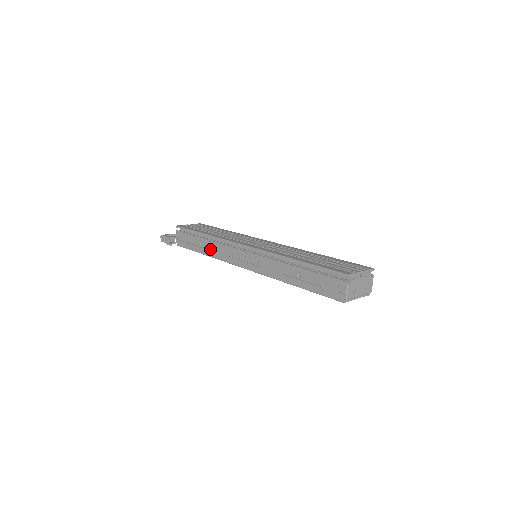
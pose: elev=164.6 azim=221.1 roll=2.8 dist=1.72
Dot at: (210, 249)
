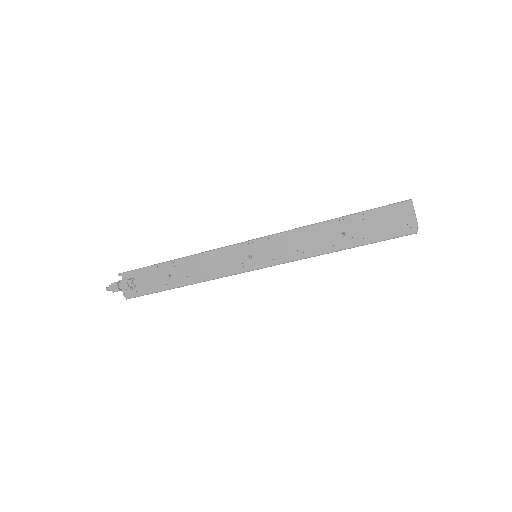
Dot at: (188, 275)
